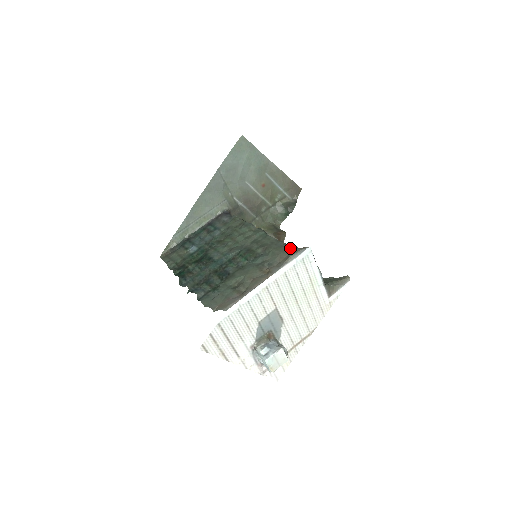
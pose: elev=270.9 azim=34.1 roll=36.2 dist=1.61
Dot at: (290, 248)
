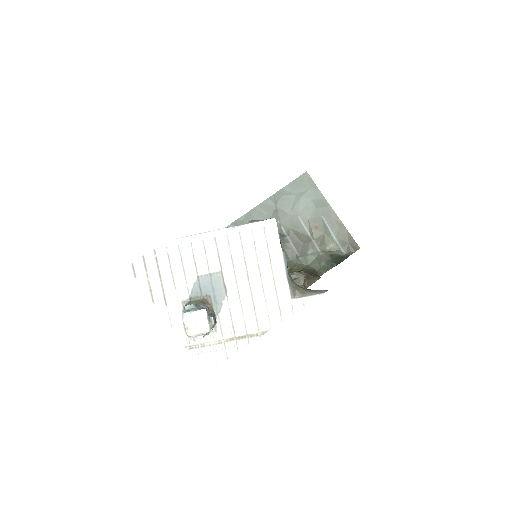
Dot at: occluded
